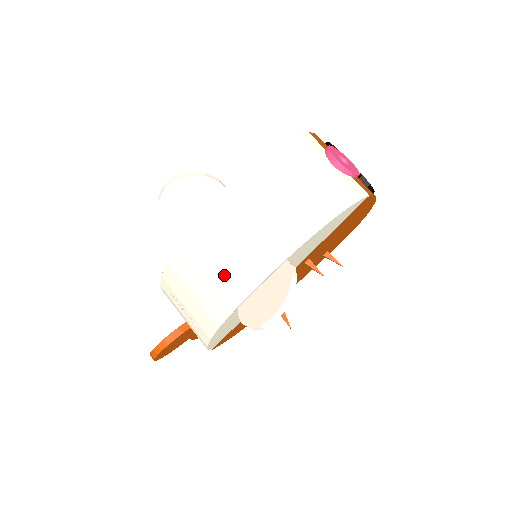
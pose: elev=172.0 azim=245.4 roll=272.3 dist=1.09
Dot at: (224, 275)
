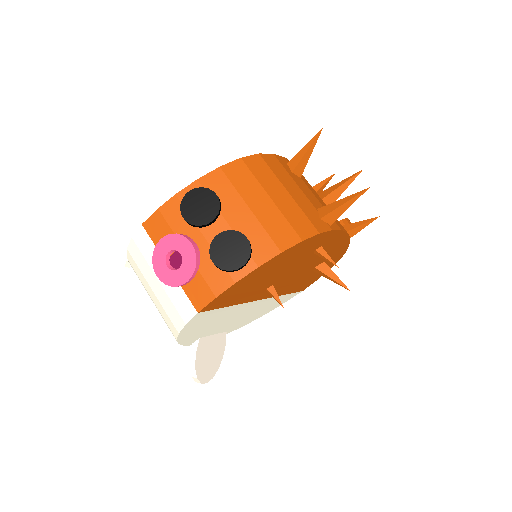
Dot at: occluded
